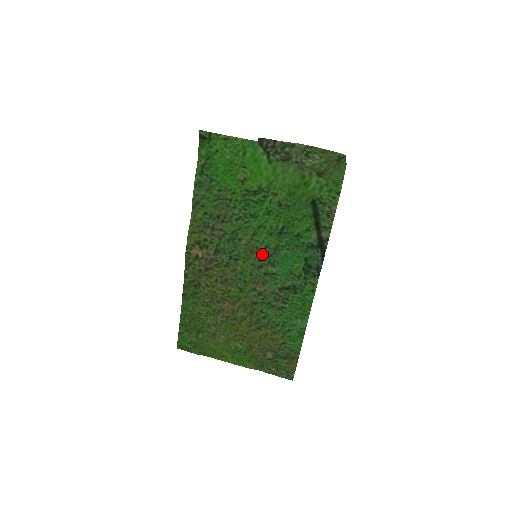
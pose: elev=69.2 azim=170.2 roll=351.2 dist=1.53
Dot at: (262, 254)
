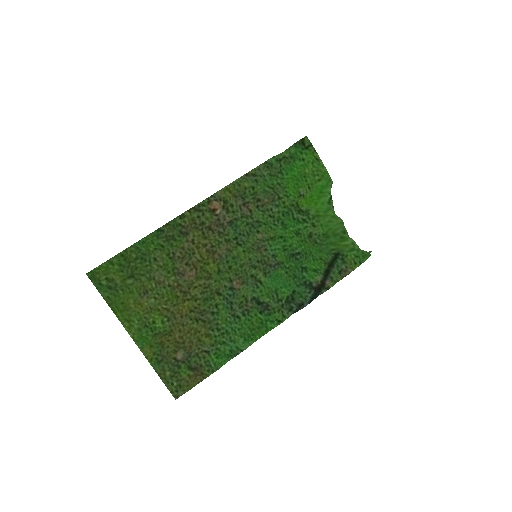
Dot at: (265, 258)
